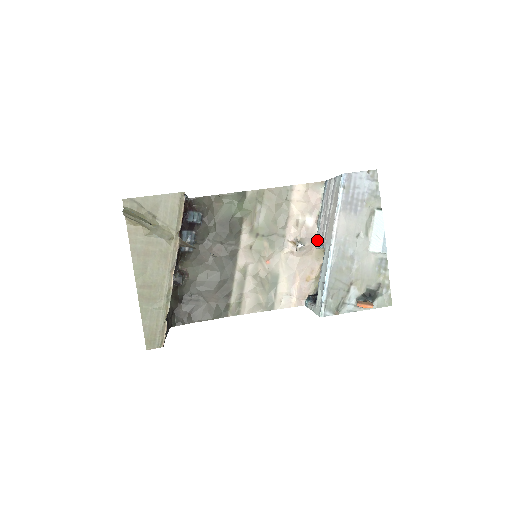
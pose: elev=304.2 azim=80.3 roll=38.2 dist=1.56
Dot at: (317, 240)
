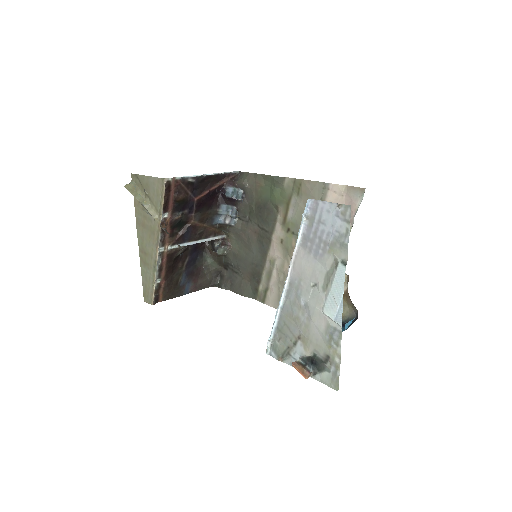
Dot at: occluded
